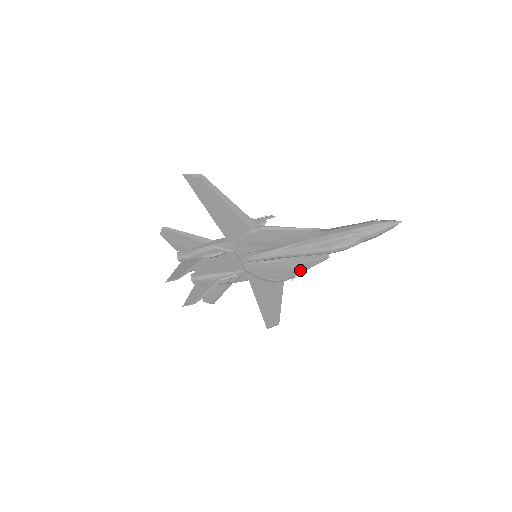
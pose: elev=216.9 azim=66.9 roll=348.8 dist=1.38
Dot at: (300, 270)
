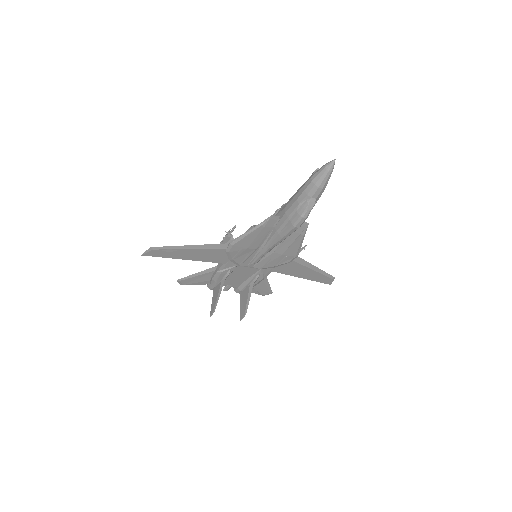
Dot at: (298, 245)
